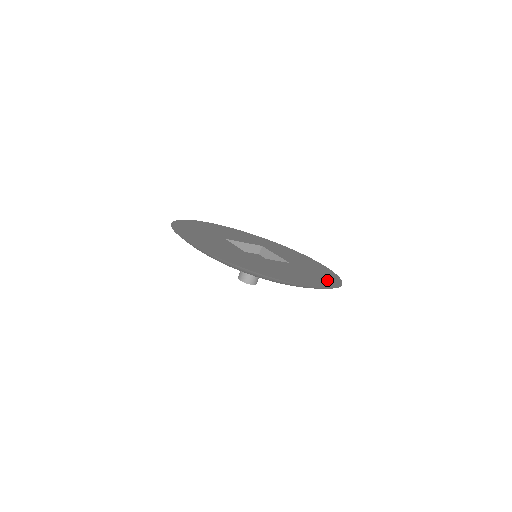
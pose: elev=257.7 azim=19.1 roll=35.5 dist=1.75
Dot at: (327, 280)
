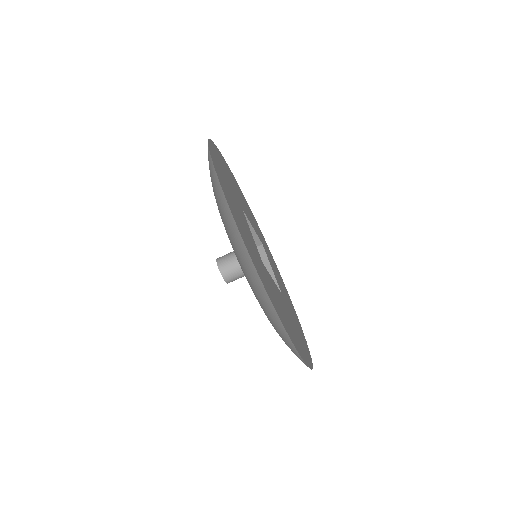
Dot at: occluded
